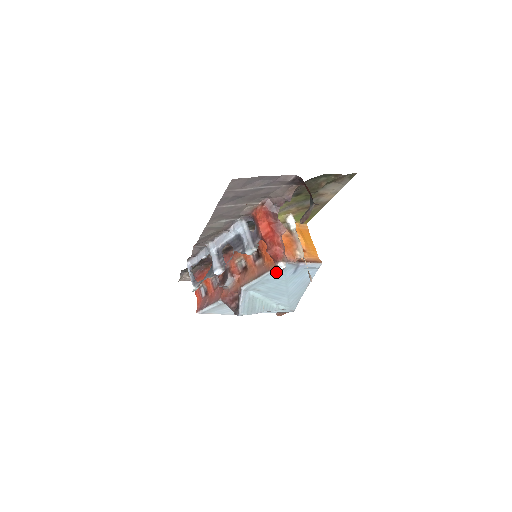
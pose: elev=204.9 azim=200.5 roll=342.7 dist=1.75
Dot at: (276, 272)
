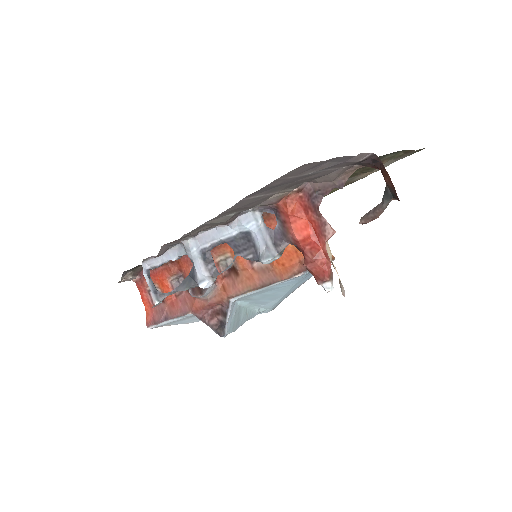
Dot at: (289, 280)
